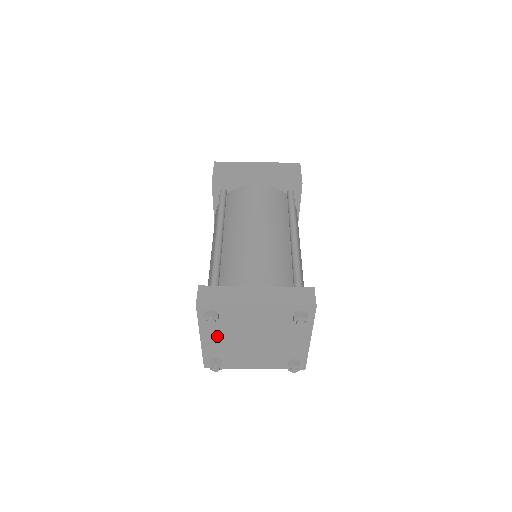
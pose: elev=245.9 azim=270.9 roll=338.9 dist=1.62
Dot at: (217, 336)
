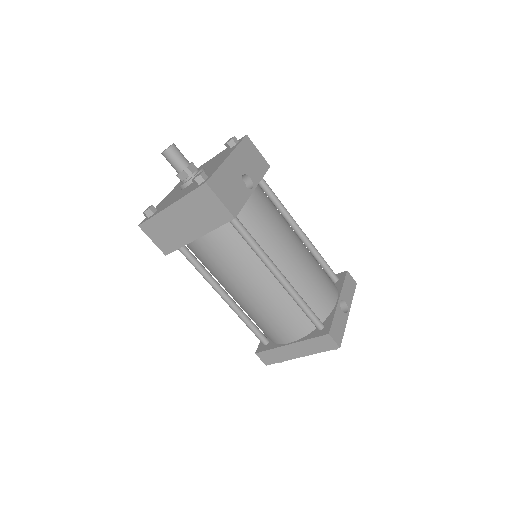
Dot at: occluded
